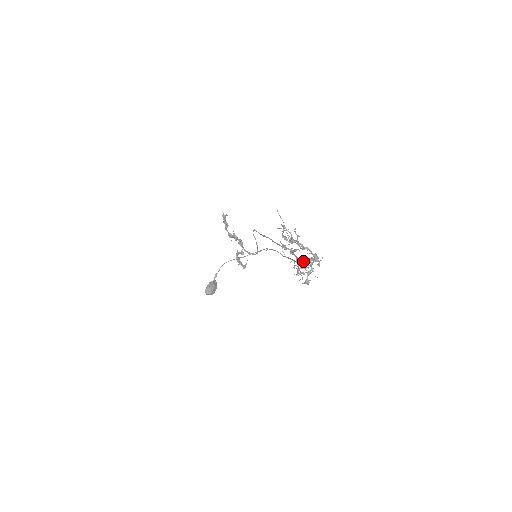
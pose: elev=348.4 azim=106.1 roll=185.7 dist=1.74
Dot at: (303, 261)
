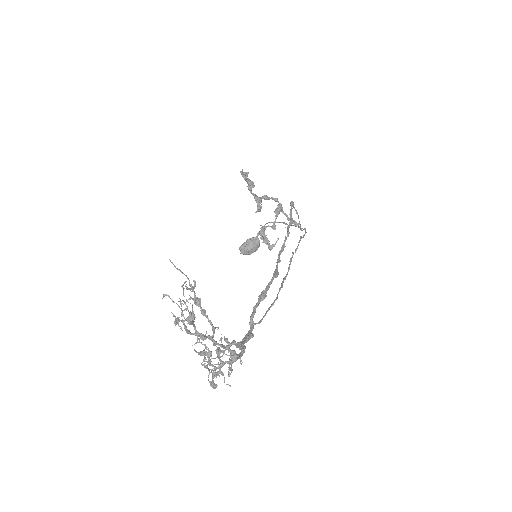
Dot at: (229, 342)
